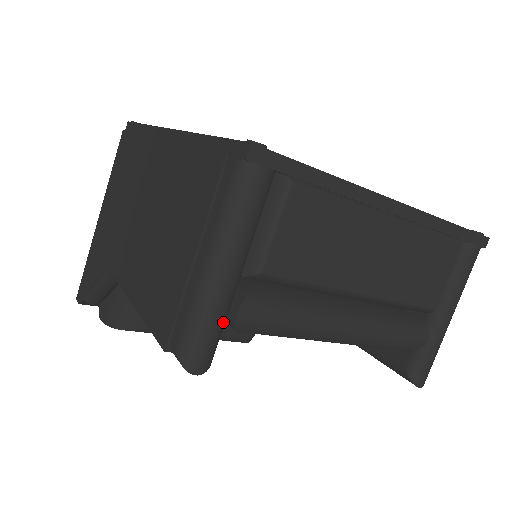
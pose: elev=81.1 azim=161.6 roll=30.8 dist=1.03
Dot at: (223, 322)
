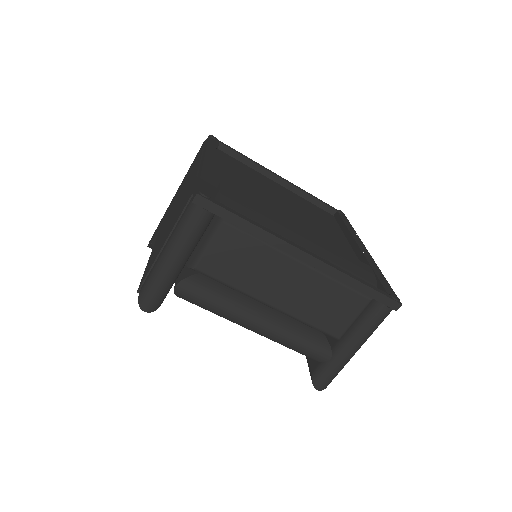
Dot at: (167, 288)
